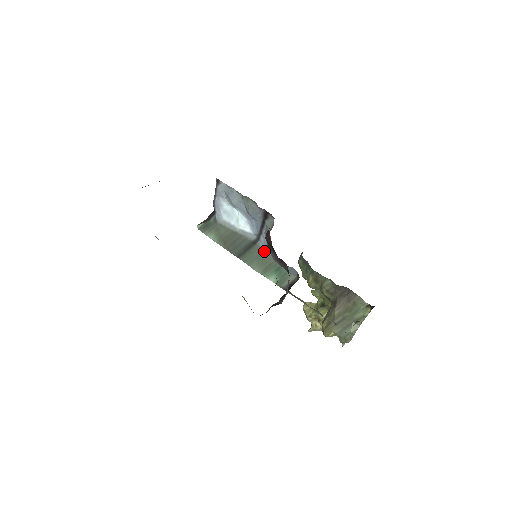
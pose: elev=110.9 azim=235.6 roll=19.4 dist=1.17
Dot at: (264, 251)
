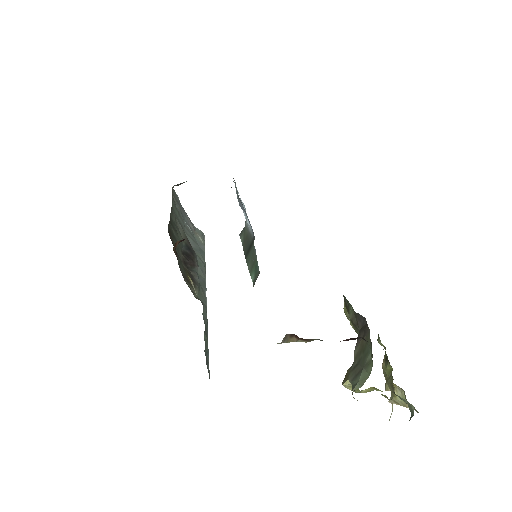
Dot at: occluded
